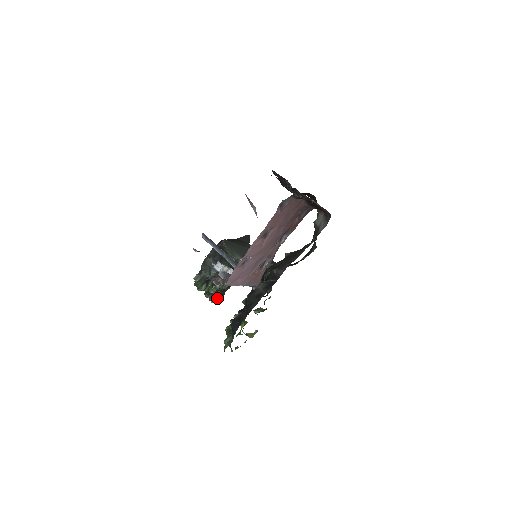
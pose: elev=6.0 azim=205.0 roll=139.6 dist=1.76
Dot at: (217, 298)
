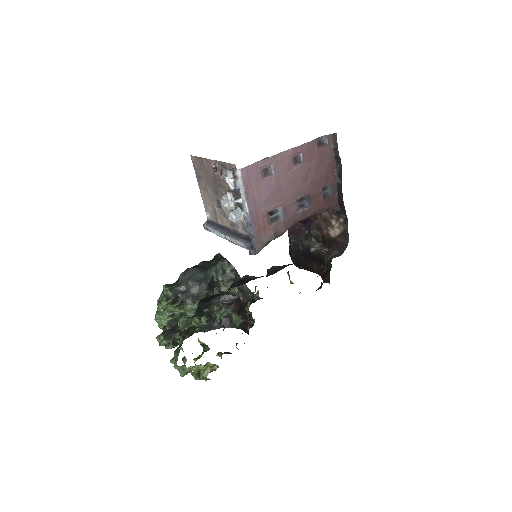
Dot at: (173, 339)
